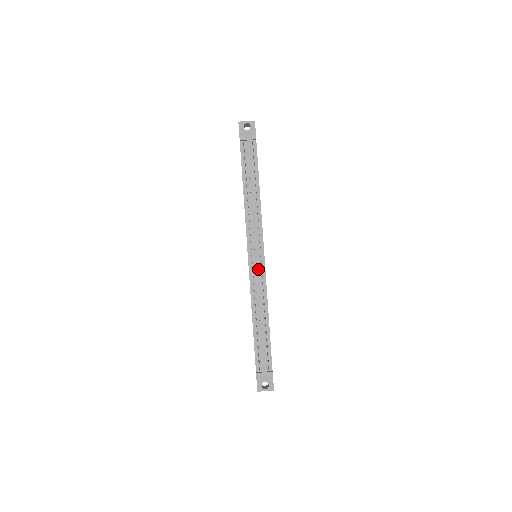
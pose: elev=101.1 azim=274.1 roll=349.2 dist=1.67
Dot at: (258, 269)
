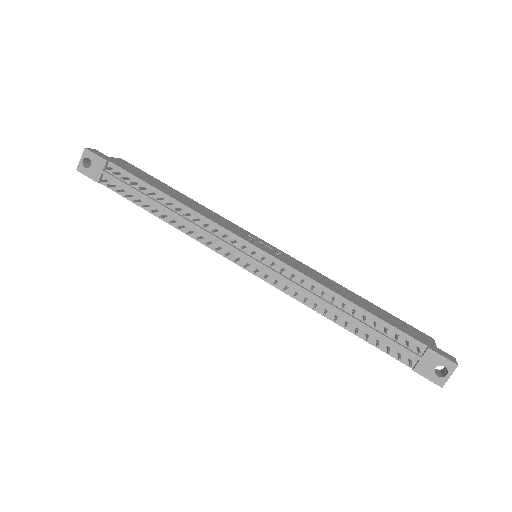
Dot at: (270, 268)
